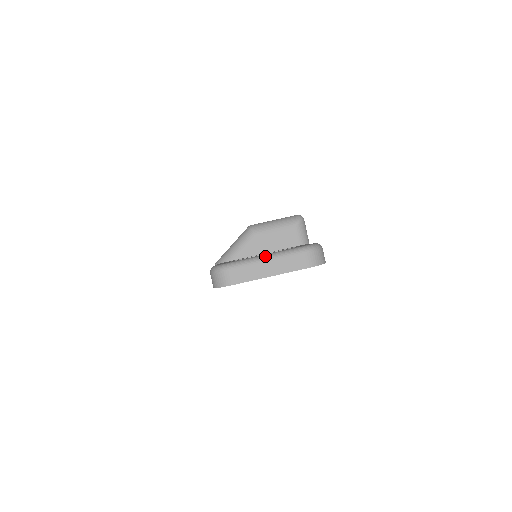
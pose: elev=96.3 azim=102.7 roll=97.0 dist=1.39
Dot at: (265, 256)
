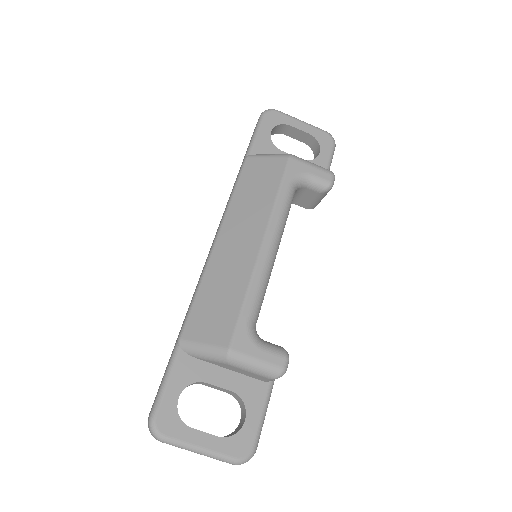
Dot at: (198, 451)
